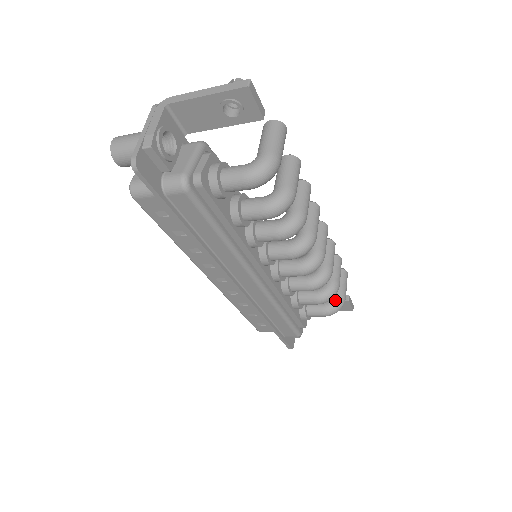
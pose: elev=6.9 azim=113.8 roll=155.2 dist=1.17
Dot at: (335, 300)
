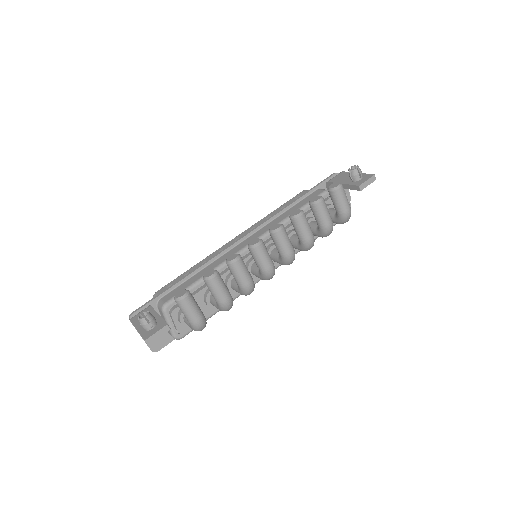
Dot at: (340, 219)
